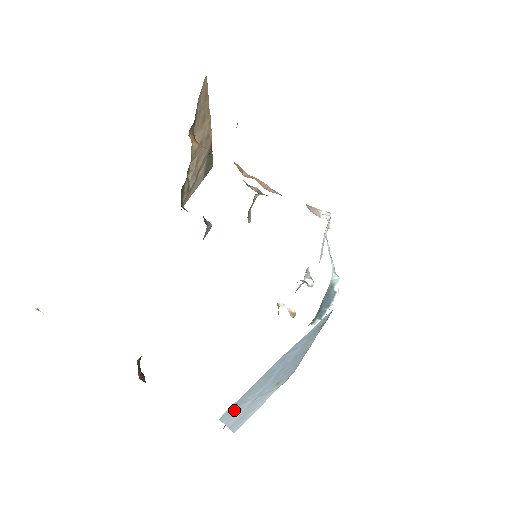
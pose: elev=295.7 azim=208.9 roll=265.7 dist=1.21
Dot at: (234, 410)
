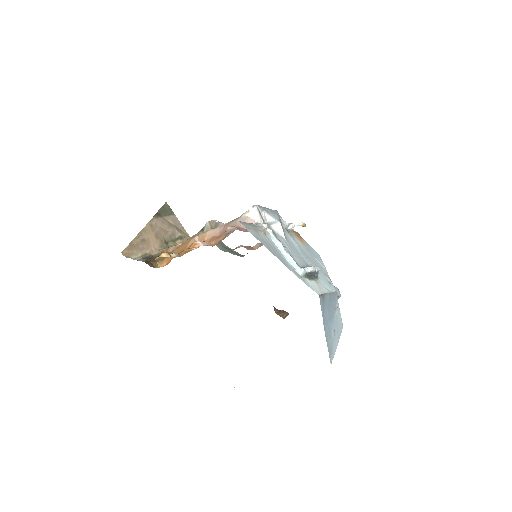
Dot at: (332, 351)
